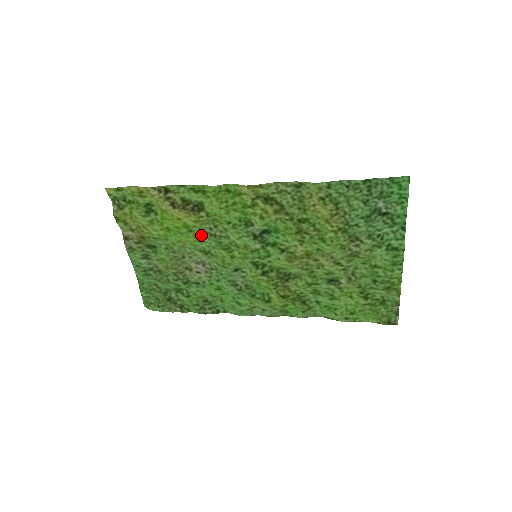
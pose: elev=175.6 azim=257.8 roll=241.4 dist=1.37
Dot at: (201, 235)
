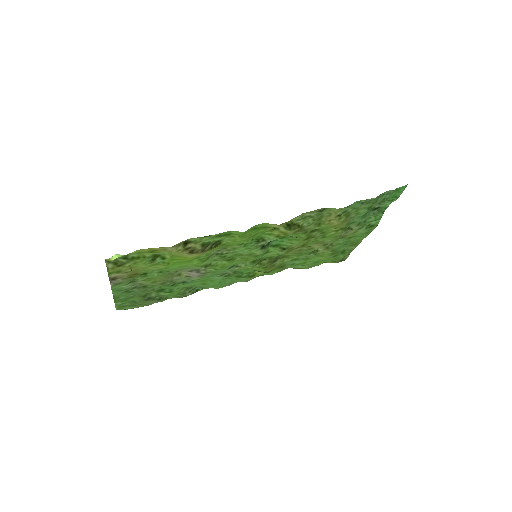
Dot at: (207, 257)
